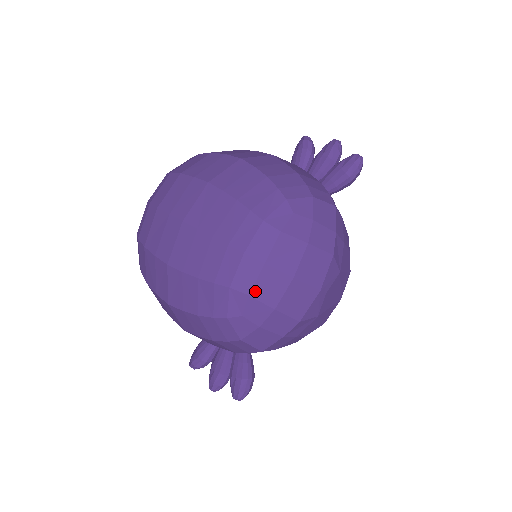
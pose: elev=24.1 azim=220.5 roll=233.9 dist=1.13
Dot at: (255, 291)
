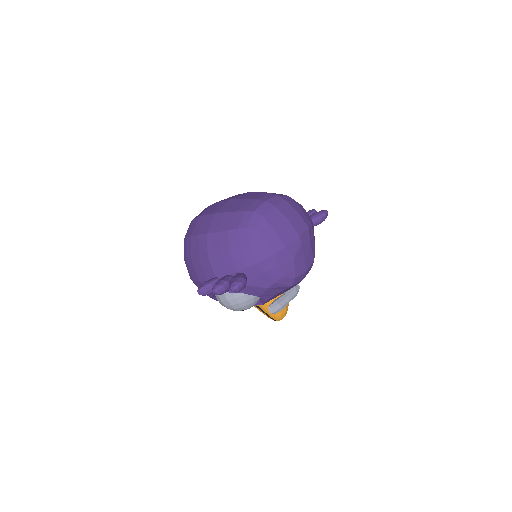
Dot at: (267, 216)
